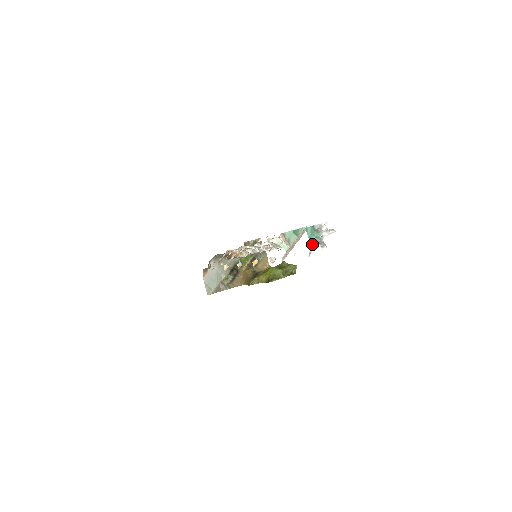
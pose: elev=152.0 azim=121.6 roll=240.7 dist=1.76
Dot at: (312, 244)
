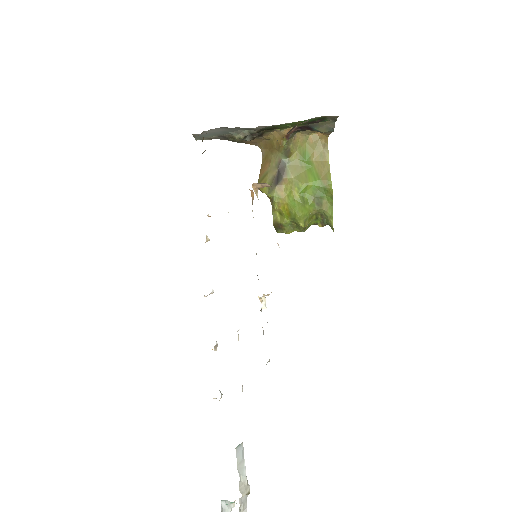
Dot at: (222, 500)
